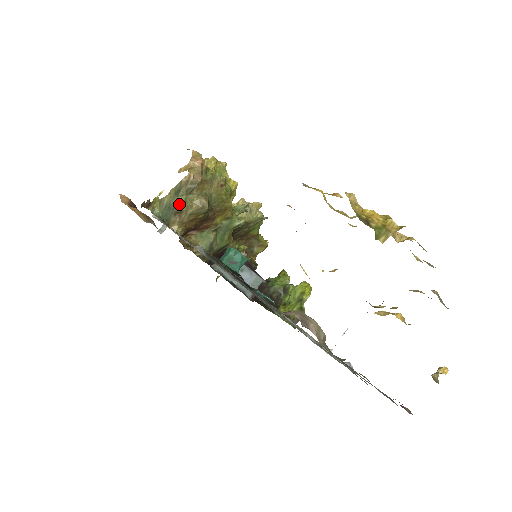
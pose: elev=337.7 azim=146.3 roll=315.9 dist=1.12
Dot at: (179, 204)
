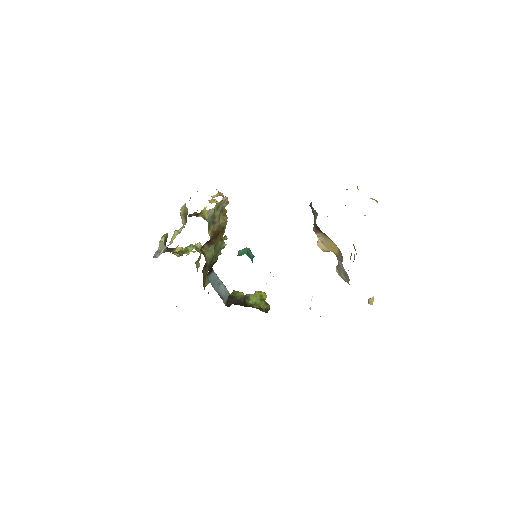
Dot at: (216, 216)
